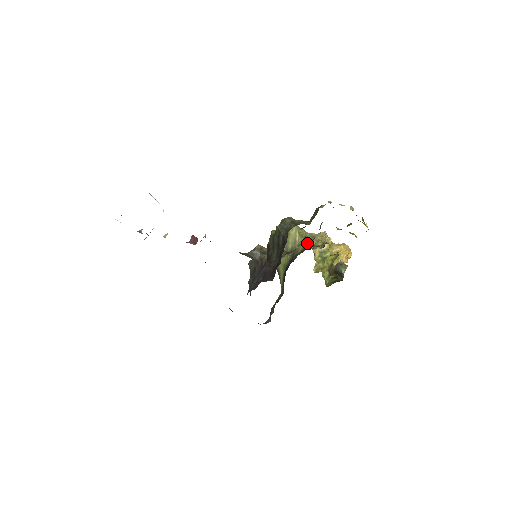
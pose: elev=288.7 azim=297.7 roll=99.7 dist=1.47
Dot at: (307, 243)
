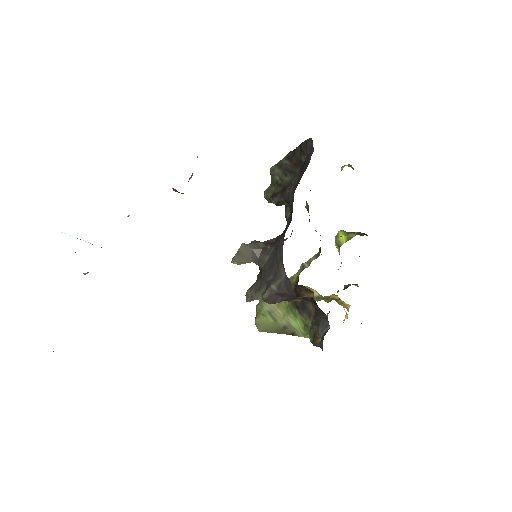
Dot at: (298, 273)
